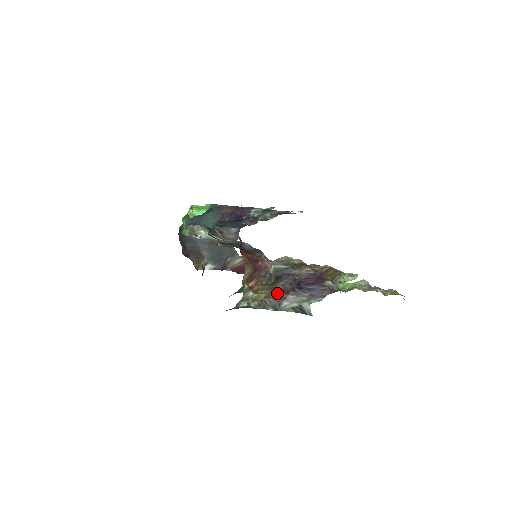
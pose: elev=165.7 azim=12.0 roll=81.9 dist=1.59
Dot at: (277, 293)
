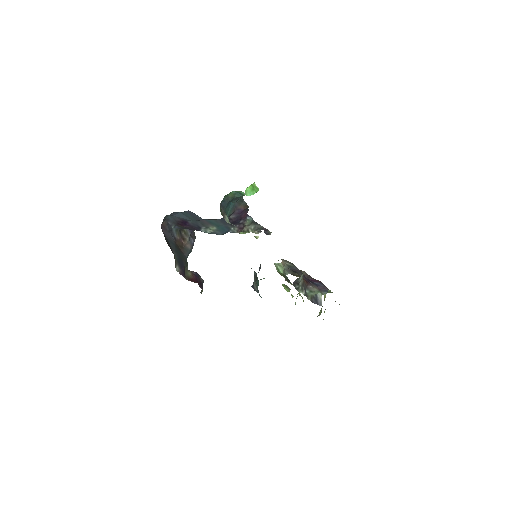
Dot at: occluded
